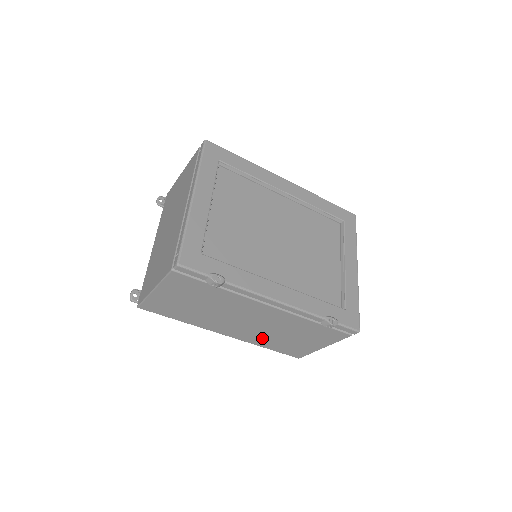
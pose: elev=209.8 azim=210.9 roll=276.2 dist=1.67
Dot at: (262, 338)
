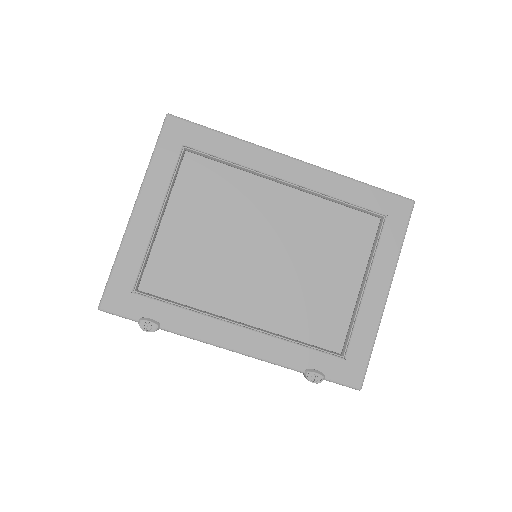
Dot at: occluded
